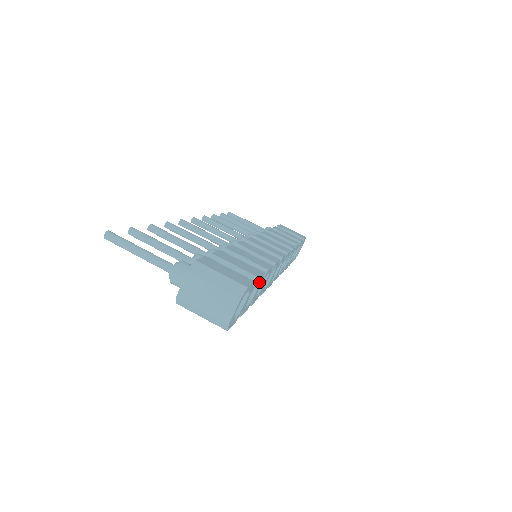
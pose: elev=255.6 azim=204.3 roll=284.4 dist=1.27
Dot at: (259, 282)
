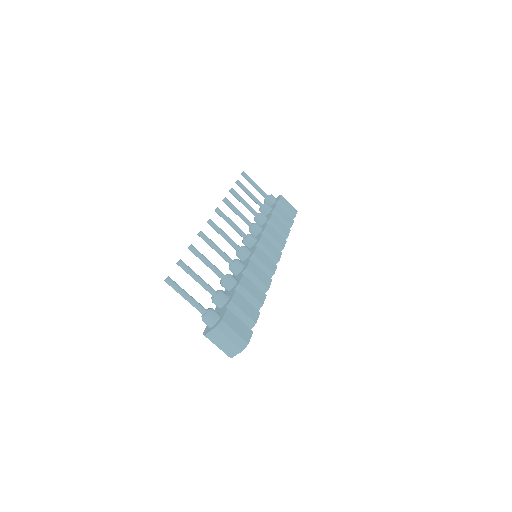
Dot at: occluded
